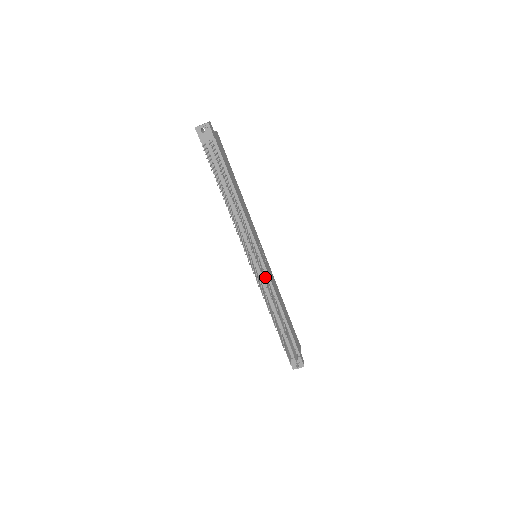
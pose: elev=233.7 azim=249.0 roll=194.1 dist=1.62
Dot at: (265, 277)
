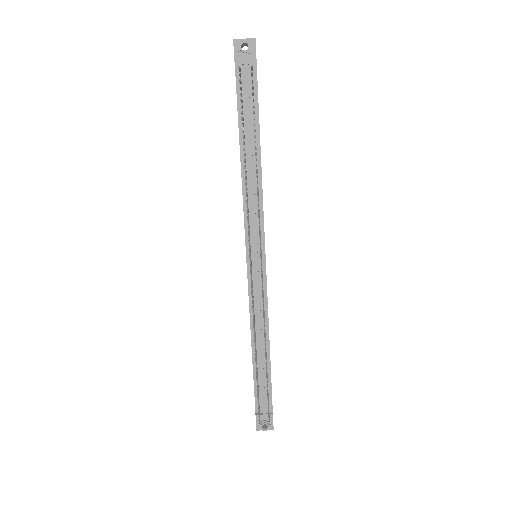
Dot at: occluded
